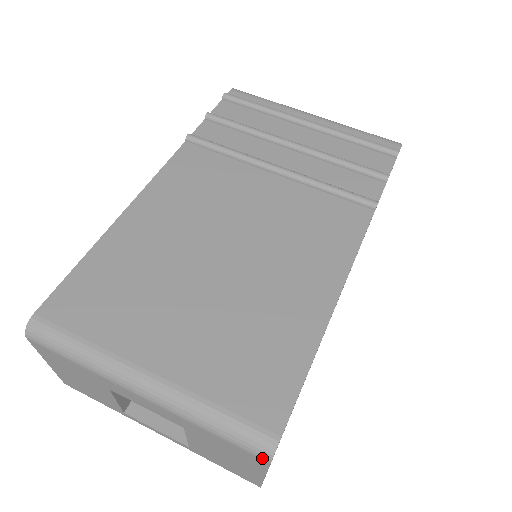
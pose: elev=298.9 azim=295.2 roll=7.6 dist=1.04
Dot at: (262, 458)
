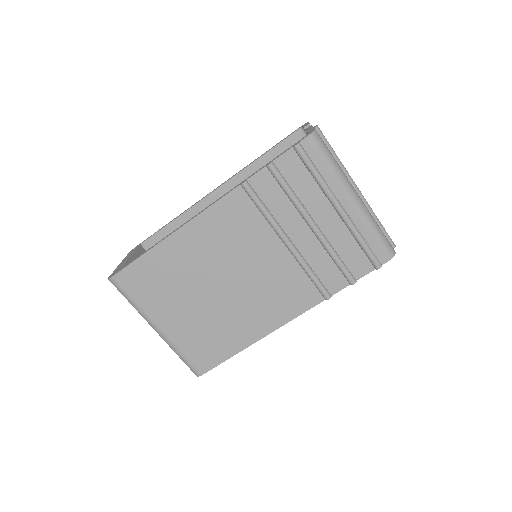
Dot at: (193, 372)
